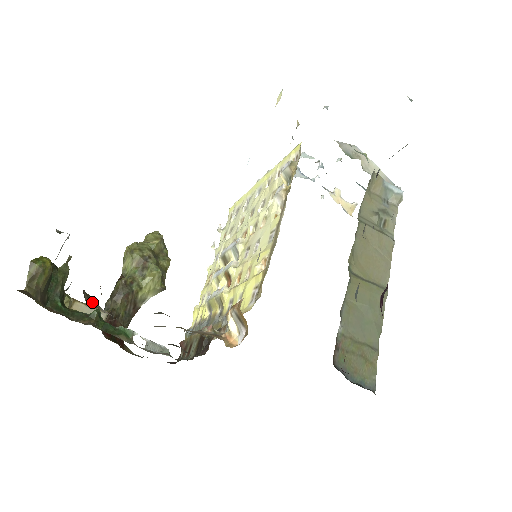
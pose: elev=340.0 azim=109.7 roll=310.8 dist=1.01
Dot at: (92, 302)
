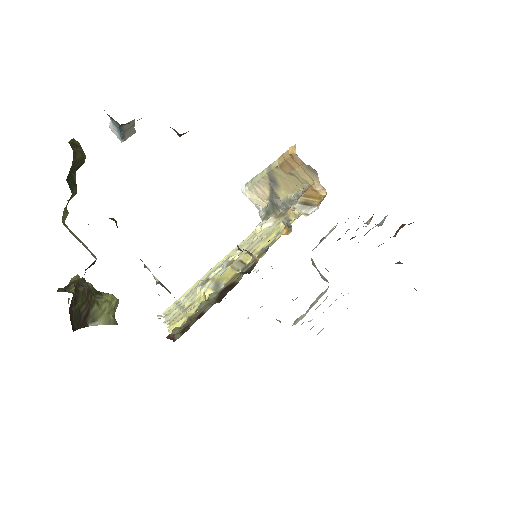
Dot at: occluded
